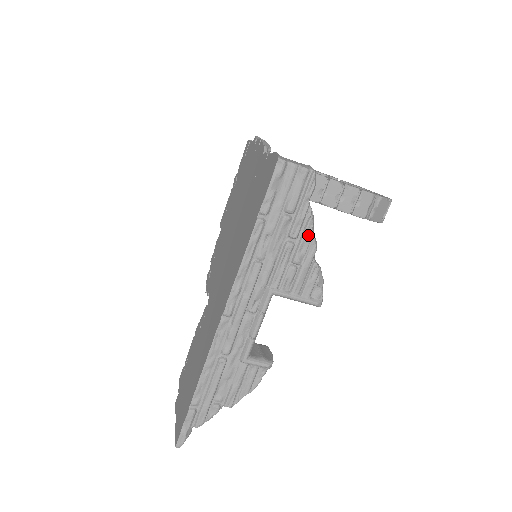
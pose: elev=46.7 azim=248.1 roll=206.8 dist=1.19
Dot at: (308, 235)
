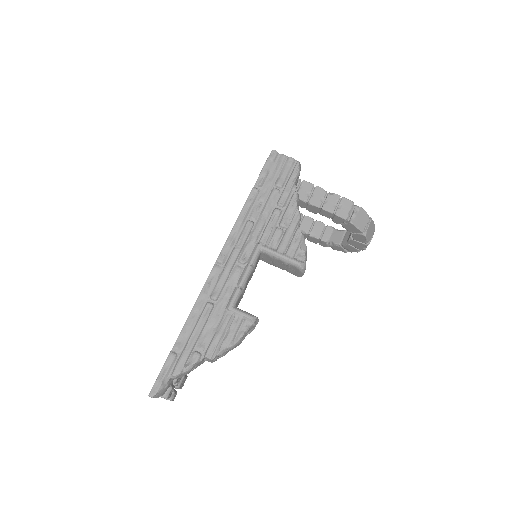
Dot at: (293, 205)
